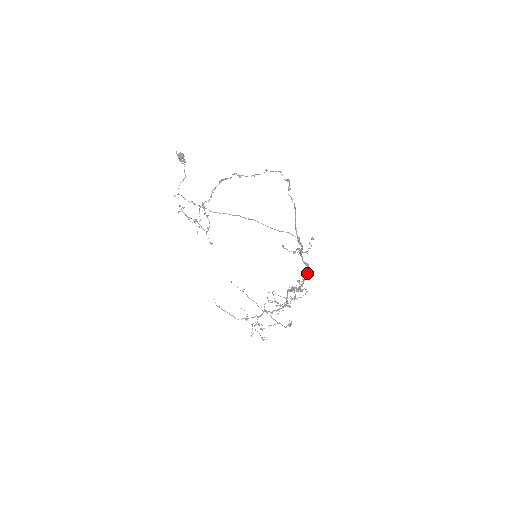
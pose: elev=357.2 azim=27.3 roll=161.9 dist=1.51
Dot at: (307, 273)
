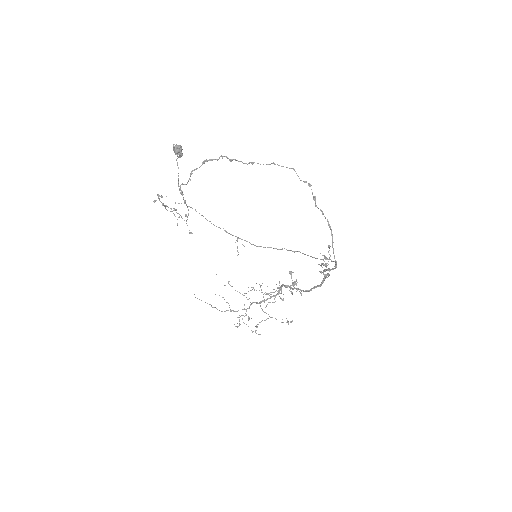
Dot at: (323, 282)
